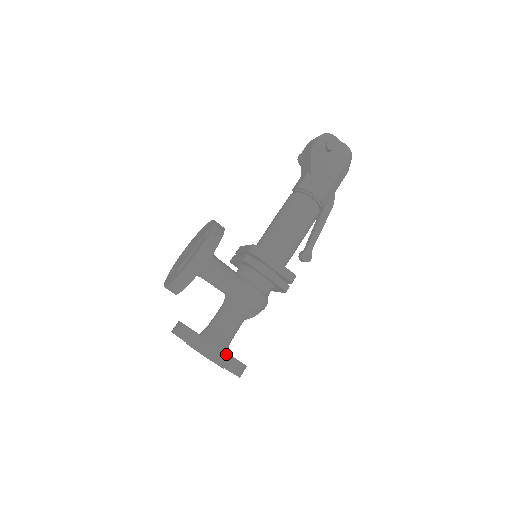
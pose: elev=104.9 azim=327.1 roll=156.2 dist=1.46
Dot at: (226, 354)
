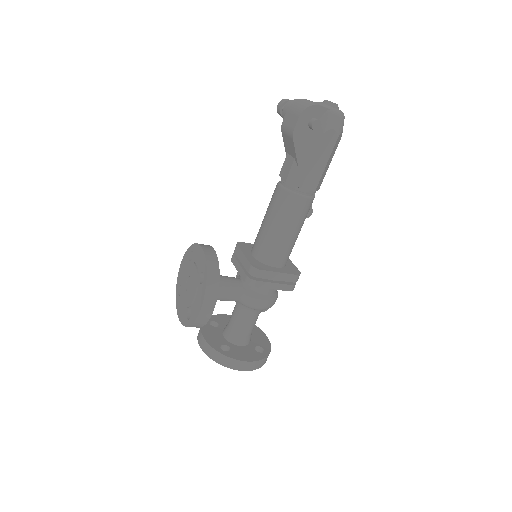
Dot at: (252, 363)
